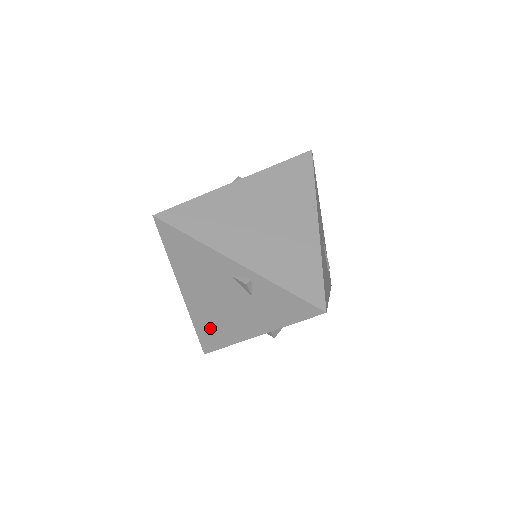
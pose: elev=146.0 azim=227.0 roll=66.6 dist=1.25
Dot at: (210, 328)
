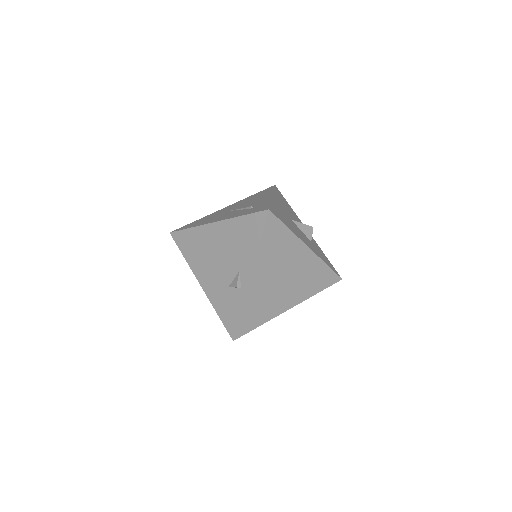
Dot at: (193, 243)
